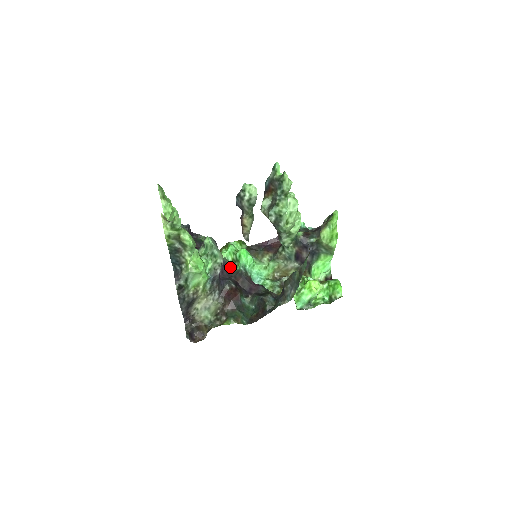
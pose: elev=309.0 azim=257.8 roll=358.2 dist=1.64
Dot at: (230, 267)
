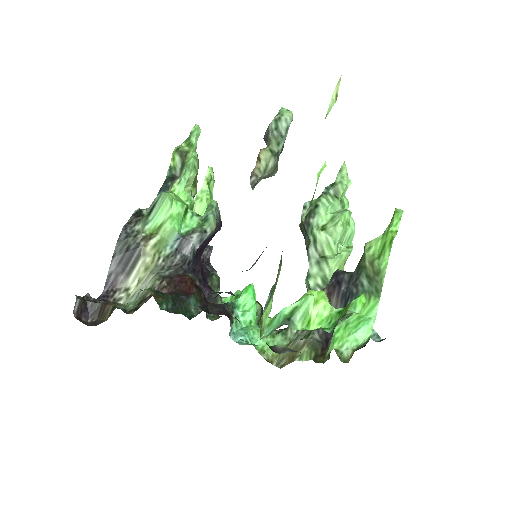
Dot at: occluded
